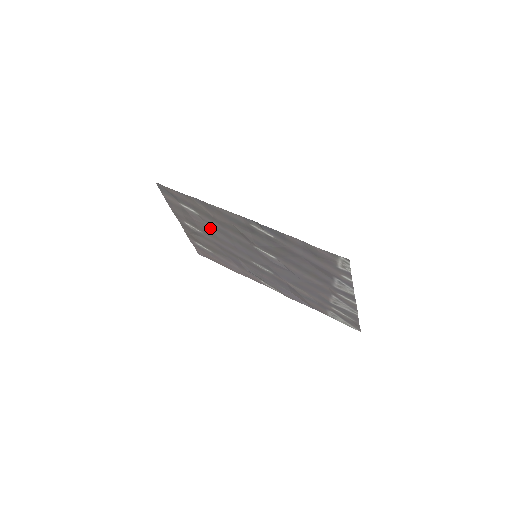
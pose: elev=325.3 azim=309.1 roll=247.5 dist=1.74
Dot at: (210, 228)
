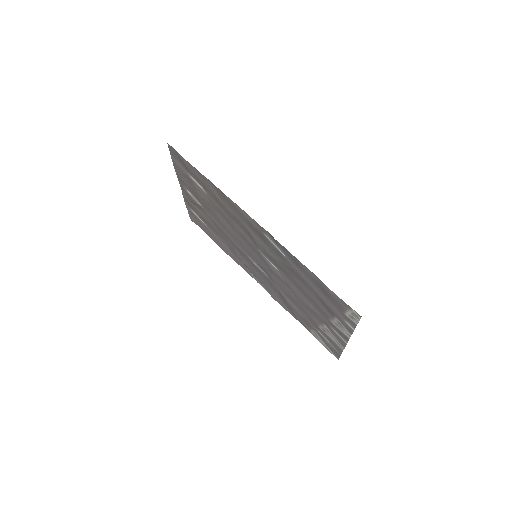
Dot at: (214, 209)
